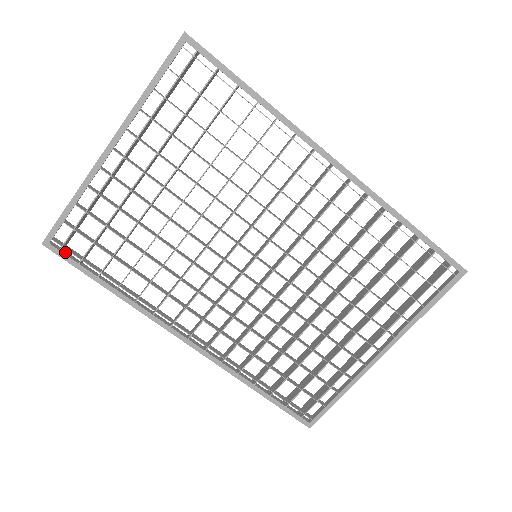
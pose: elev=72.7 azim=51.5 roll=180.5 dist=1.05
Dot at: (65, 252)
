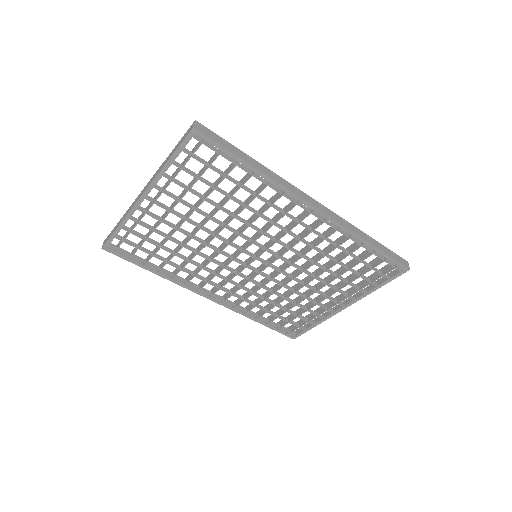
Dot at: occluded
